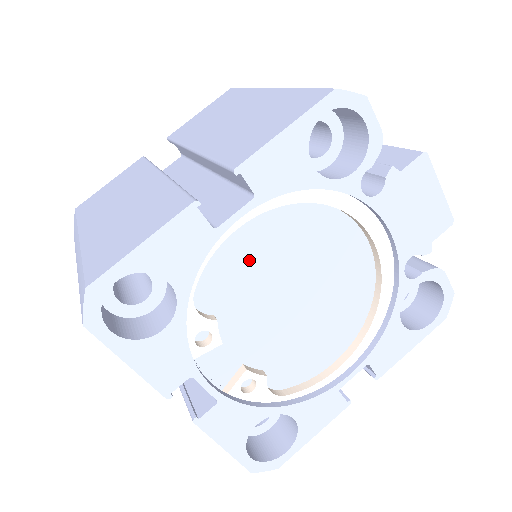
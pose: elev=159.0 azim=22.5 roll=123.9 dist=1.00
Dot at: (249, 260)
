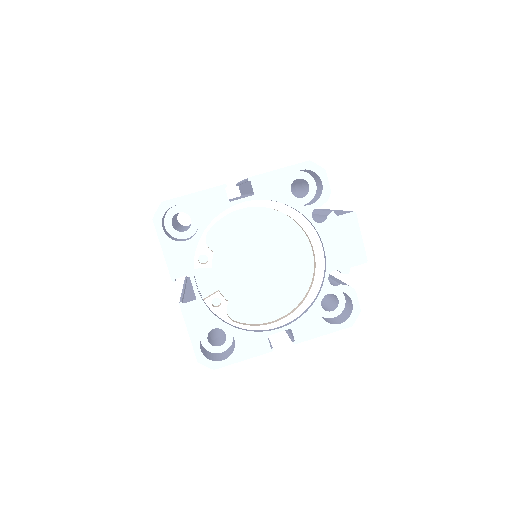
Dot at: (242, 231)
